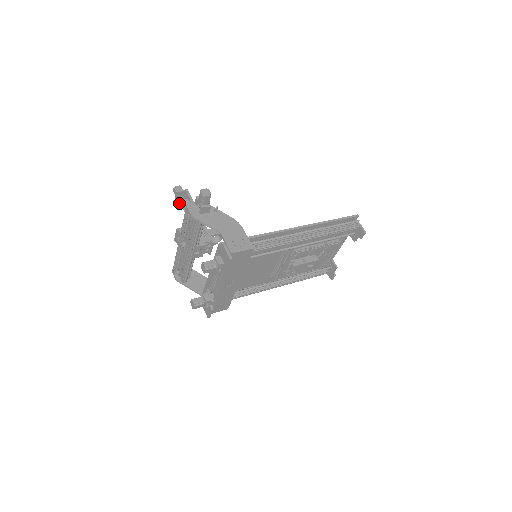
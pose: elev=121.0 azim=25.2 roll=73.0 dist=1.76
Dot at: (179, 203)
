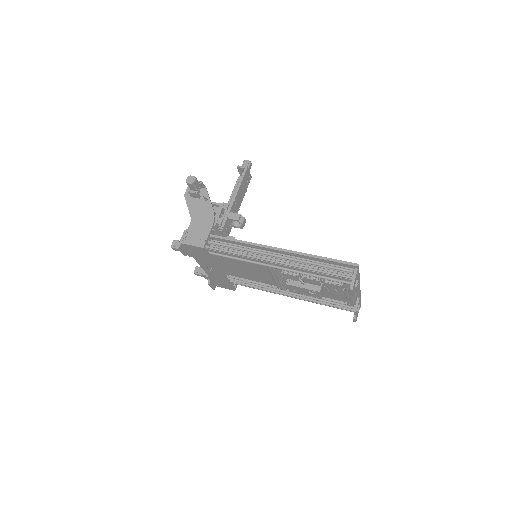
Dot at: occluded
